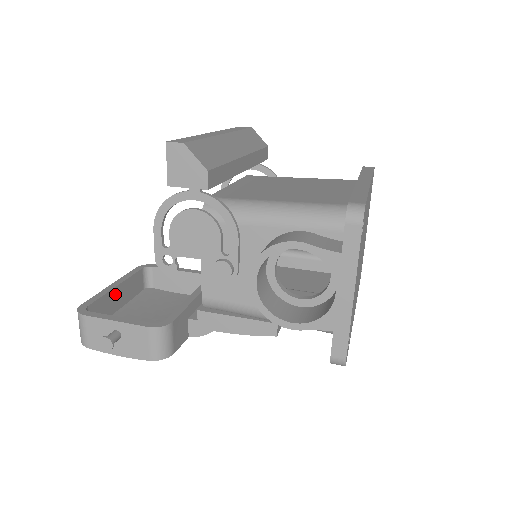
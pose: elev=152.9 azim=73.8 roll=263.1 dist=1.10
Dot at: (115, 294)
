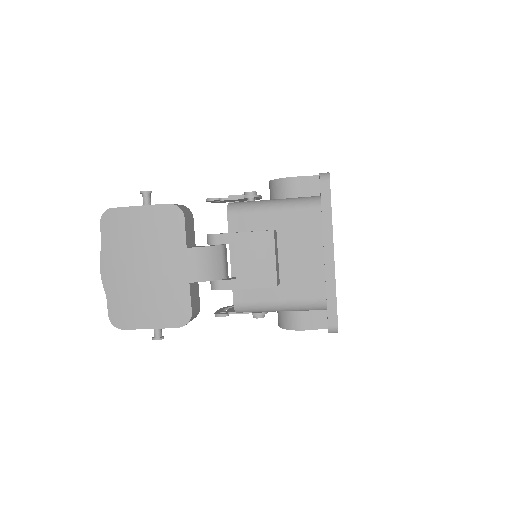
Dot at: occluded
